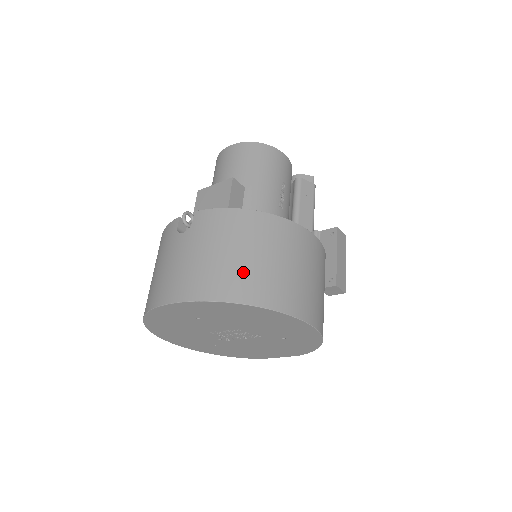
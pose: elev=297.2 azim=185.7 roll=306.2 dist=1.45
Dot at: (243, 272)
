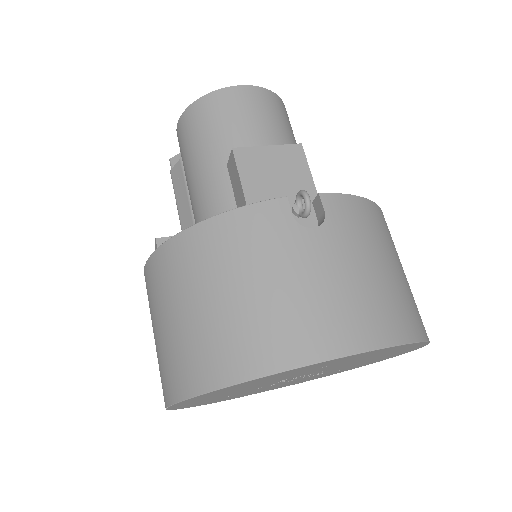
Dot at: (409, 295)
